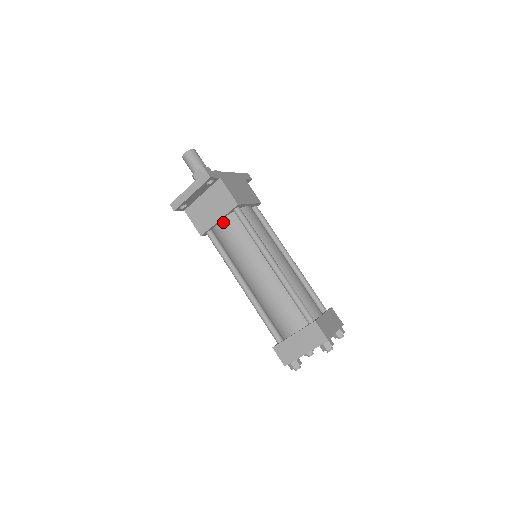
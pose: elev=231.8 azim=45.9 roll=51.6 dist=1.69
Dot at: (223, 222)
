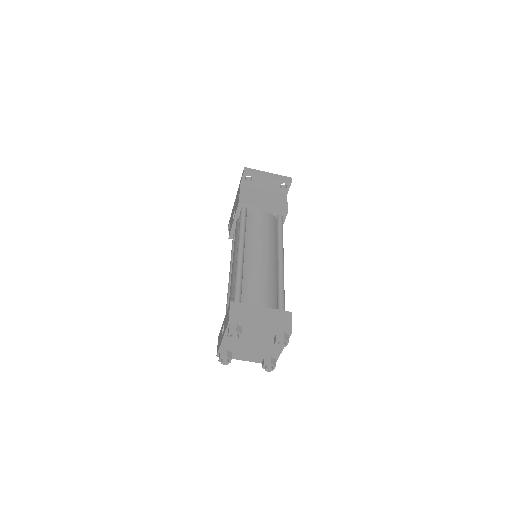
Dot at: (264, 212)
